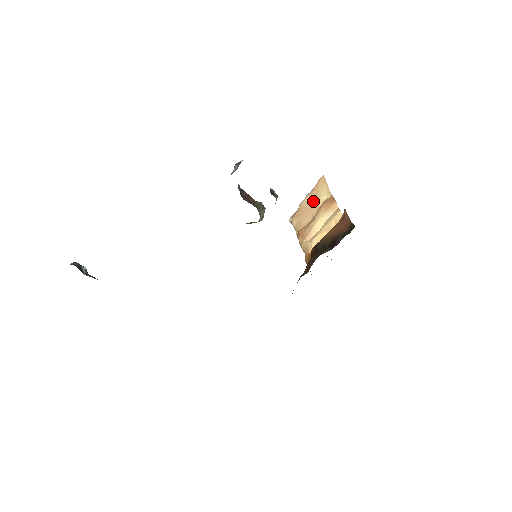
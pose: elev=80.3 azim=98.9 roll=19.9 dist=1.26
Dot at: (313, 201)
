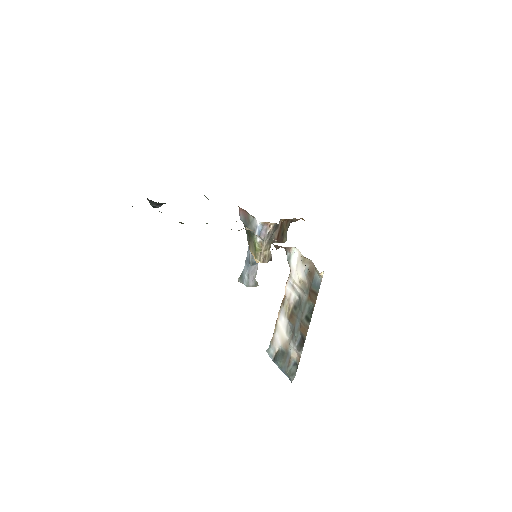
Dot at: occluded
